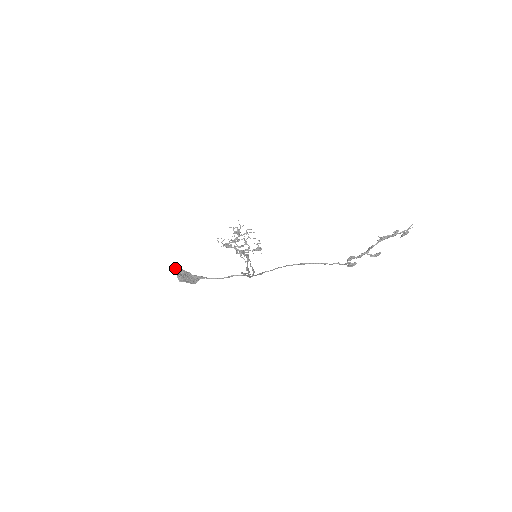
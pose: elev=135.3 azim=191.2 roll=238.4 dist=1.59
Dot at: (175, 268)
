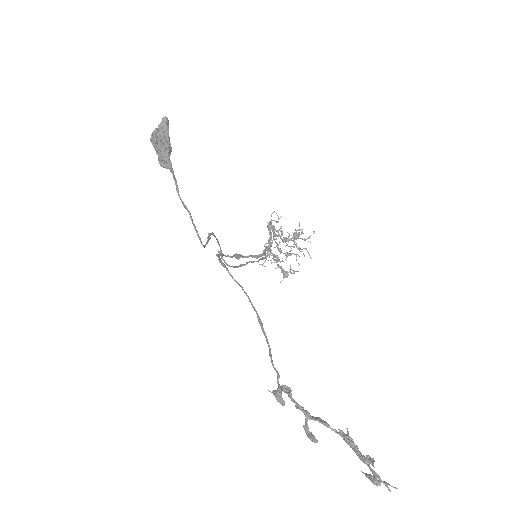
Dot at: (165, 120)
